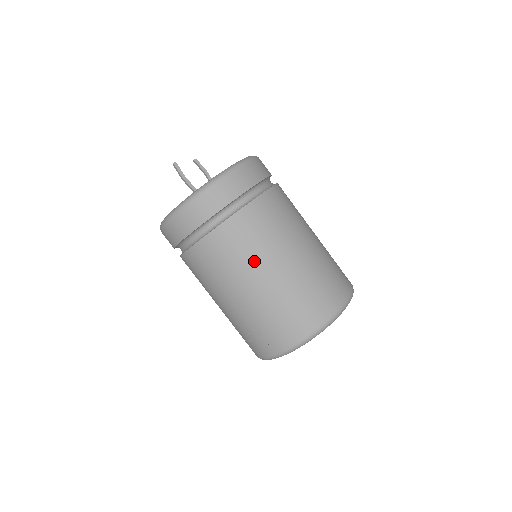
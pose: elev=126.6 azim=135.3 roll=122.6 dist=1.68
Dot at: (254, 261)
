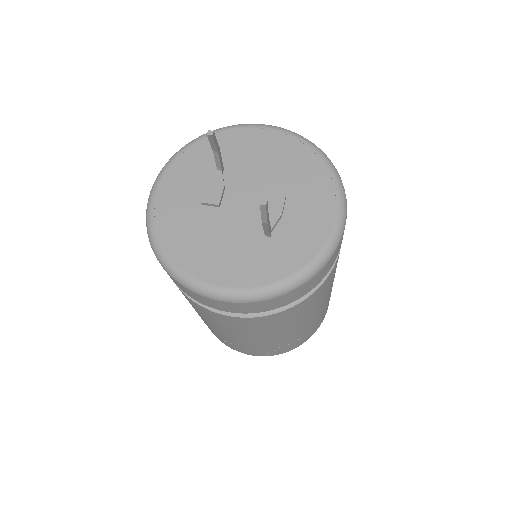
Dot at: (320, 304)
